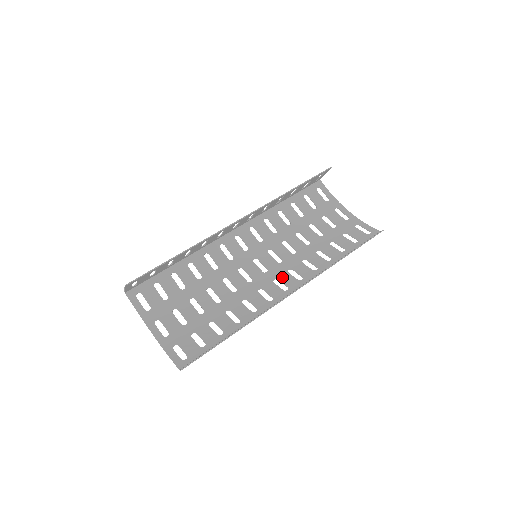
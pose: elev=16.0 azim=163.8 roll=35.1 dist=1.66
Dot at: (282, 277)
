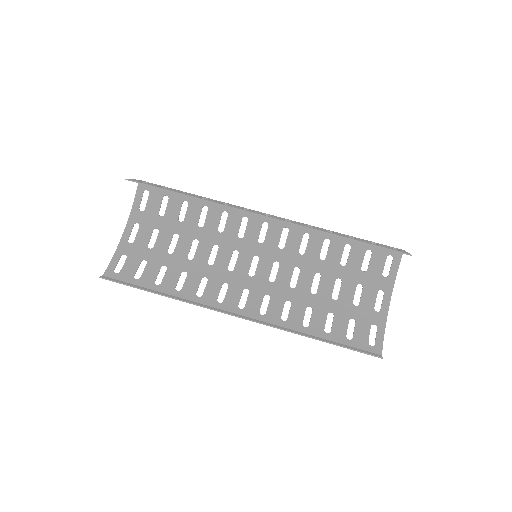
Dot at: (254, 294)
